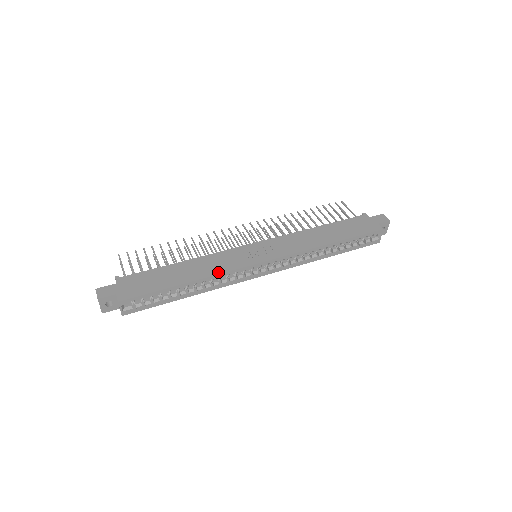
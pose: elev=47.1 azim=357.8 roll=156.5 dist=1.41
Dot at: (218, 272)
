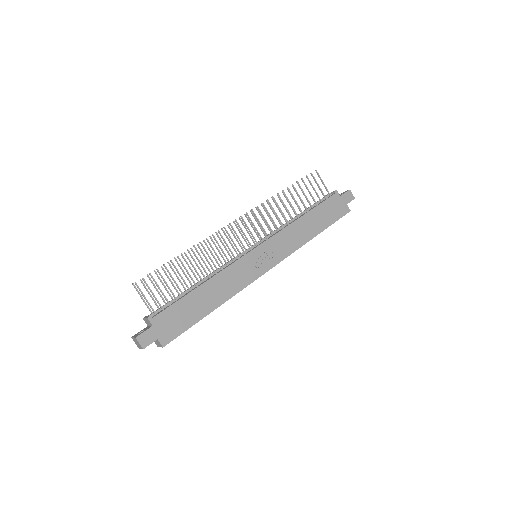
Dot at: (236, 291)
